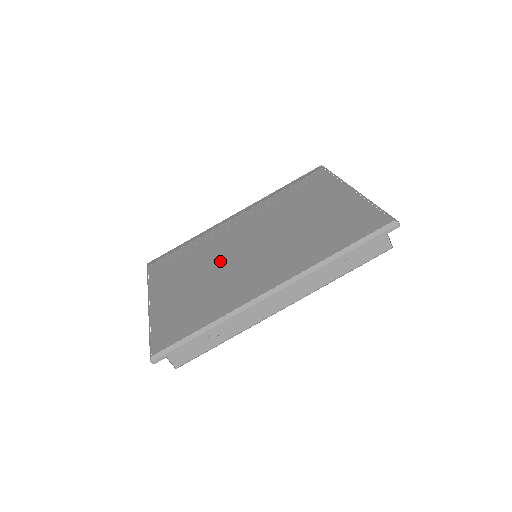
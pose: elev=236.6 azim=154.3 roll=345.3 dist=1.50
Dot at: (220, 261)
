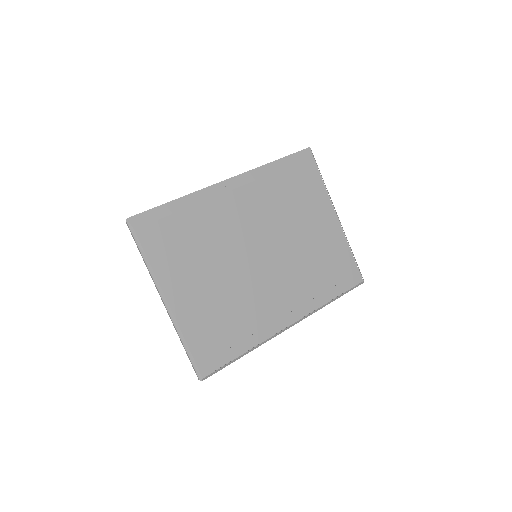
Dot at: (236, 266)
